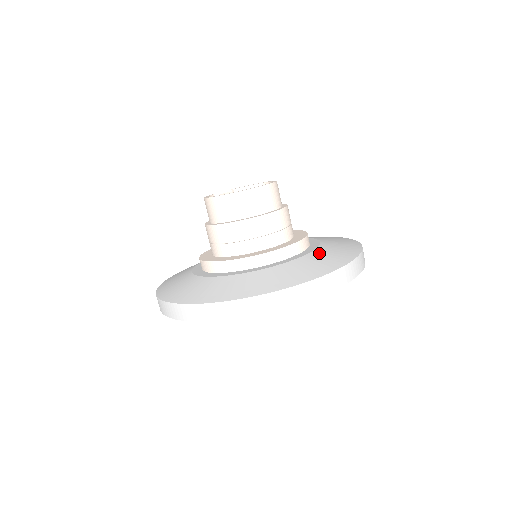
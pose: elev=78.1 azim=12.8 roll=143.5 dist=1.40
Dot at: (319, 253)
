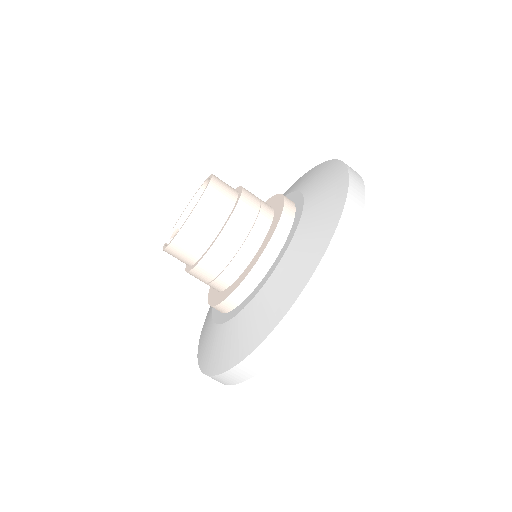
Dot at: (311, 191)
